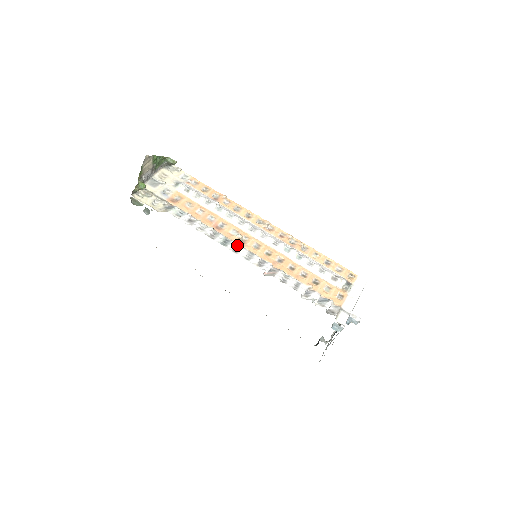
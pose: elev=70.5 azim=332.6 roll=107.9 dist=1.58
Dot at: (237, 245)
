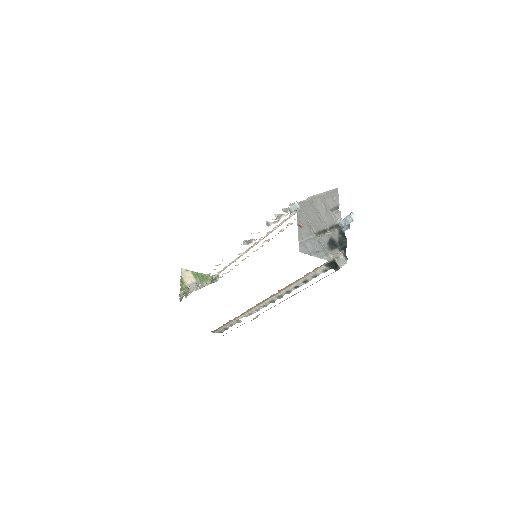
Dot at: occluded
